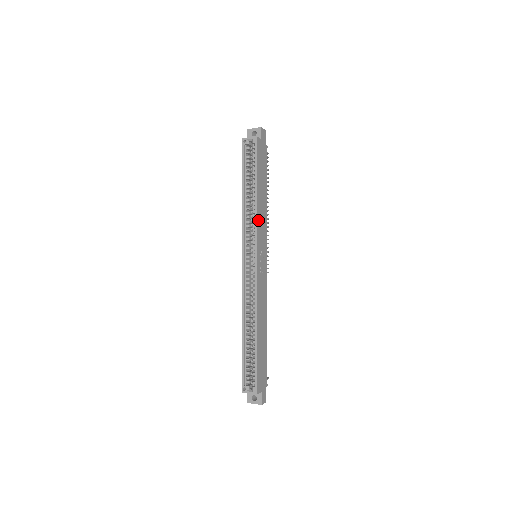
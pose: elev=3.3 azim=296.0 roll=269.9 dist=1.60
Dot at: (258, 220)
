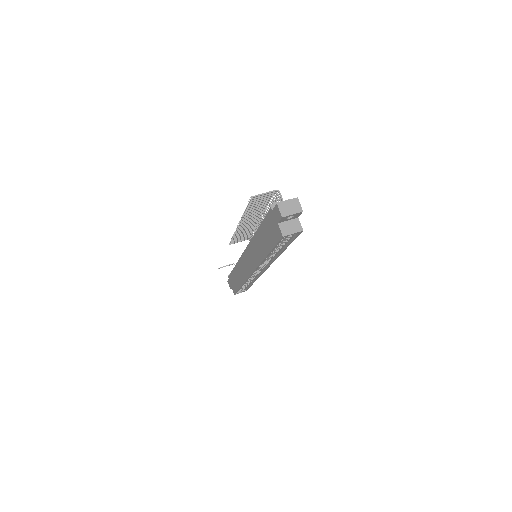
Dot at: occluded
